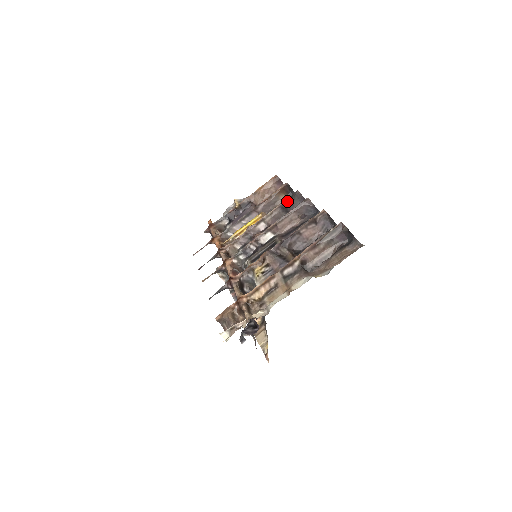
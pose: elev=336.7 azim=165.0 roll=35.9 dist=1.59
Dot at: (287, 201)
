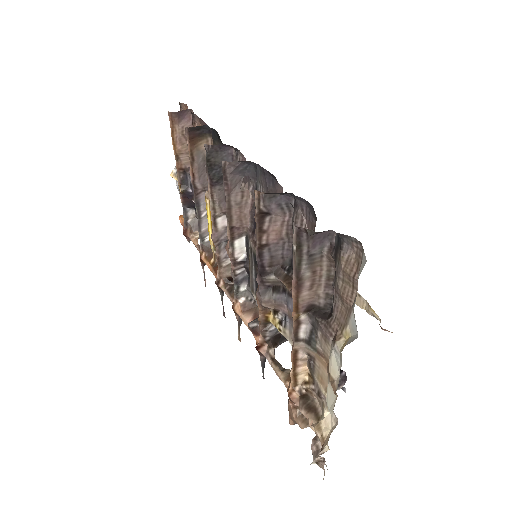
Dot at: (210, 170)
